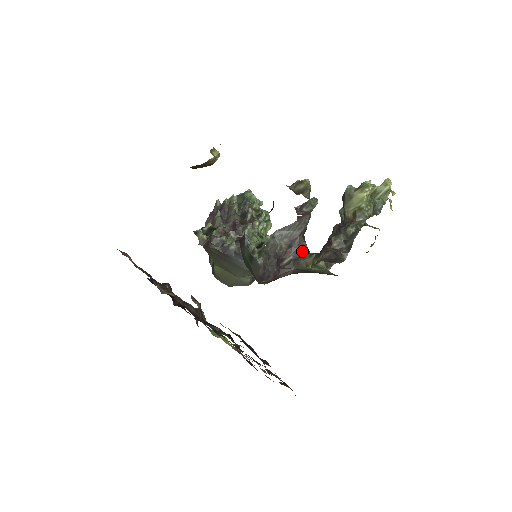
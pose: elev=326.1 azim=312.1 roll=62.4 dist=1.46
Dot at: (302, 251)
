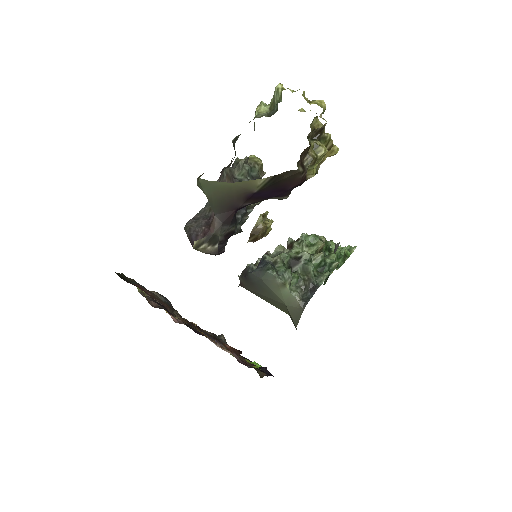
Dot at: occluded
